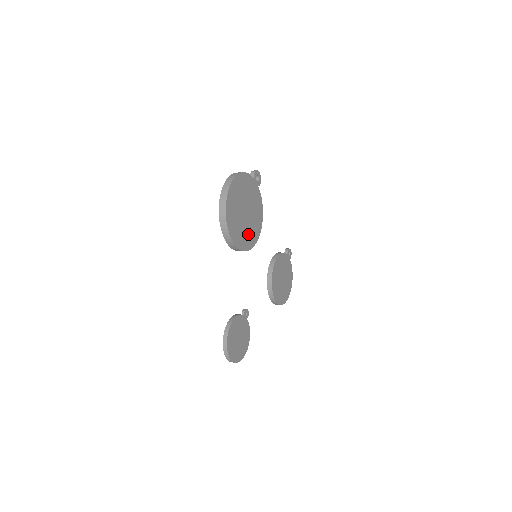
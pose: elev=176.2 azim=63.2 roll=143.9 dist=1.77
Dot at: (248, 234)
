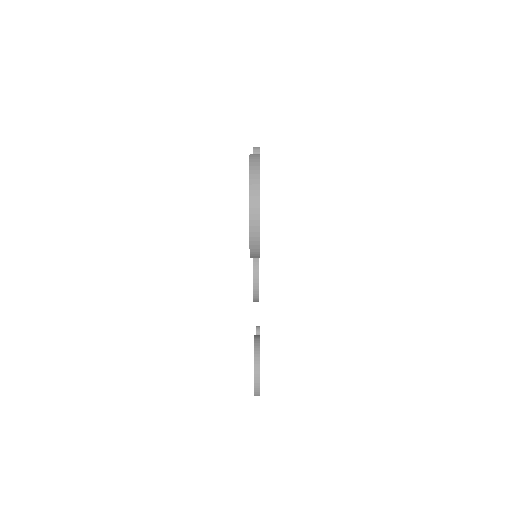
Dot at: occluded
